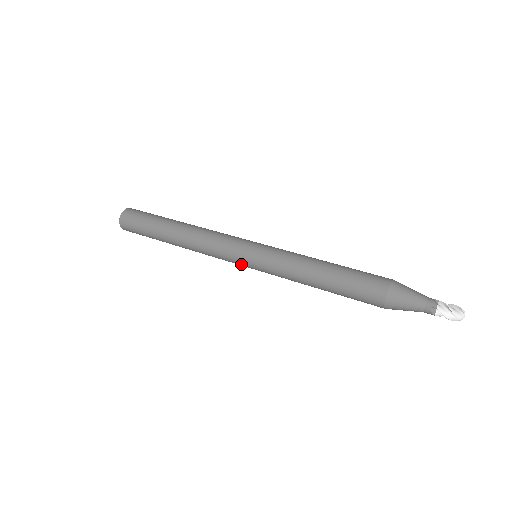
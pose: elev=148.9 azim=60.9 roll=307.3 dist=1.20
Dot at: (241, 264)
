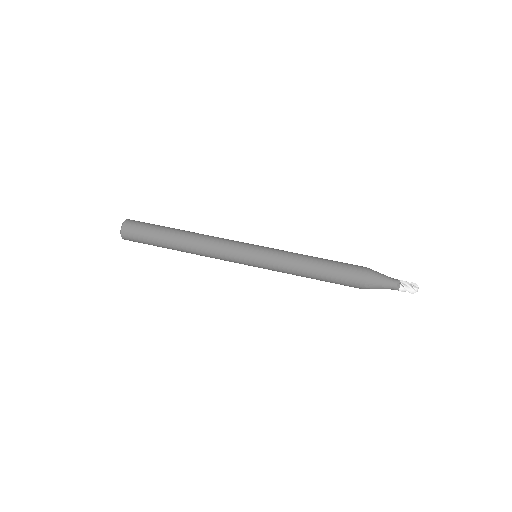
Dot at: (245, 260)
